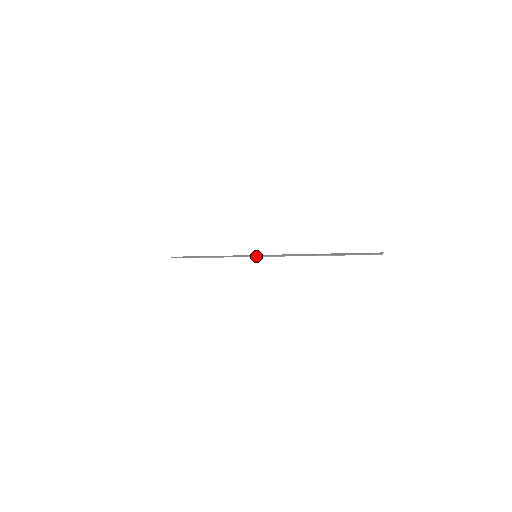
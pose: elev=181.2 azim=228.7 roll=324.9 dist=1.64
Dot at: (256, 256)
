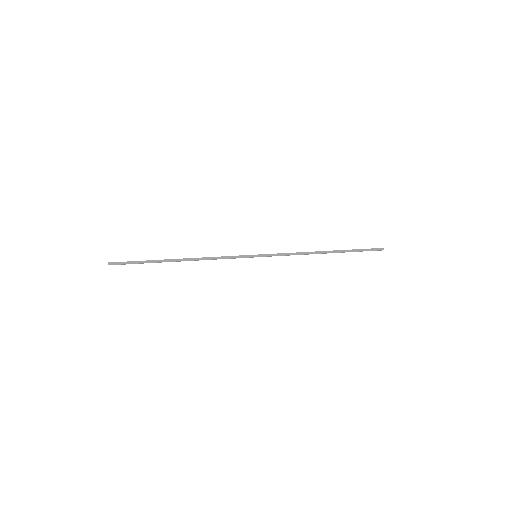
Dot at: occluded
